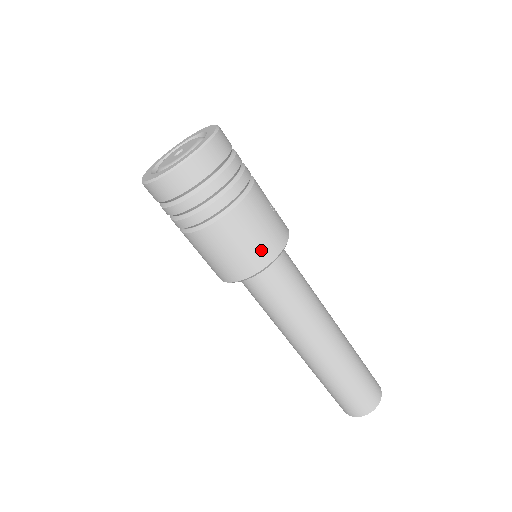
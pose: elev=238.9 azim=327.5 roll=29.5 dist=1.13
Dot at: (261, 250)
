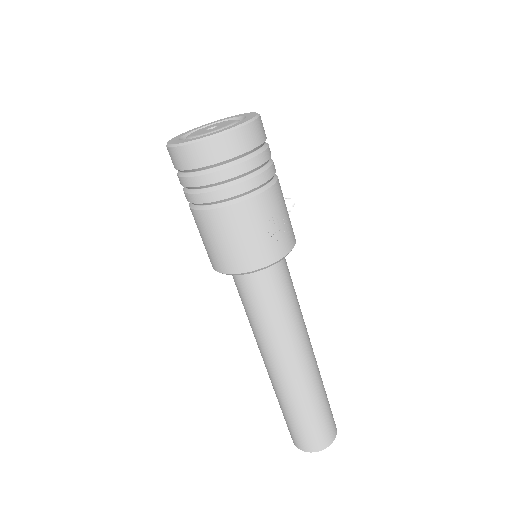
Dot at: (228, 258)
